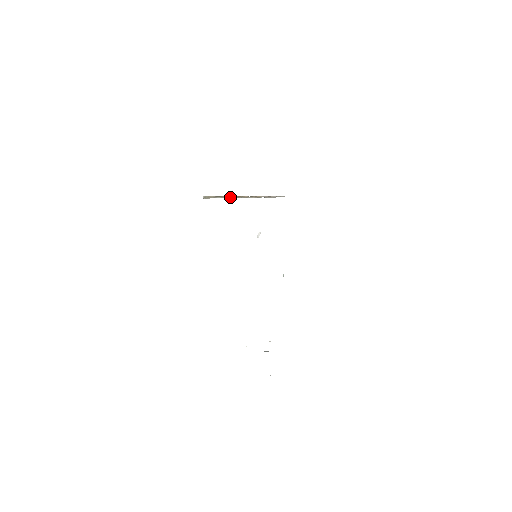
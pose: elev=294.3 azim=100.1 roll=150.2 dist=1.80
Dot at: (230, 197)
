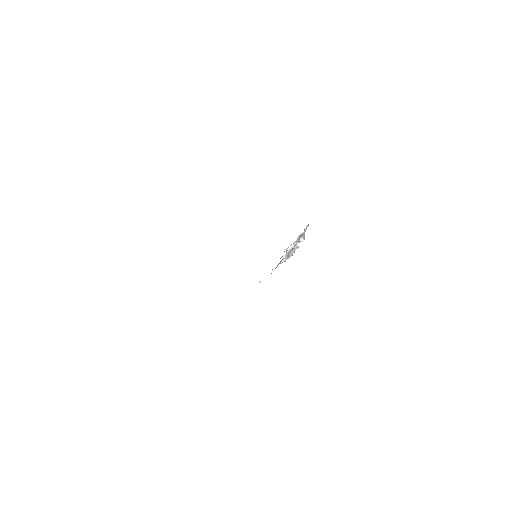
Dot at: occluded
